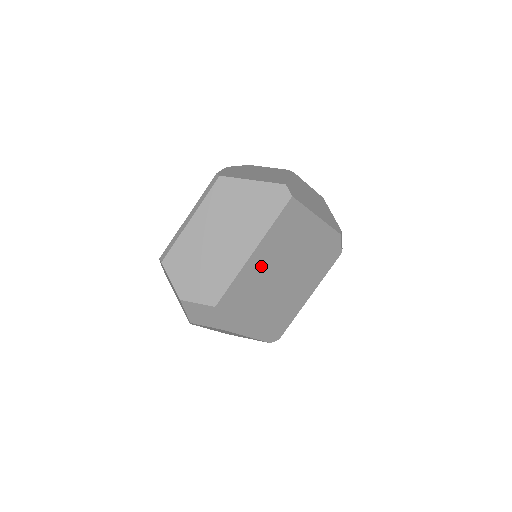
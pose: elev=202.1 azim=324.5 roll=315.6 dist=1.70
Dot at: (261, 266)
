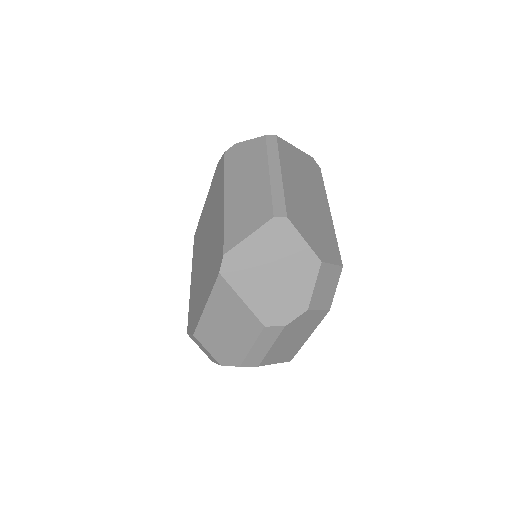
Dot at: occluded
